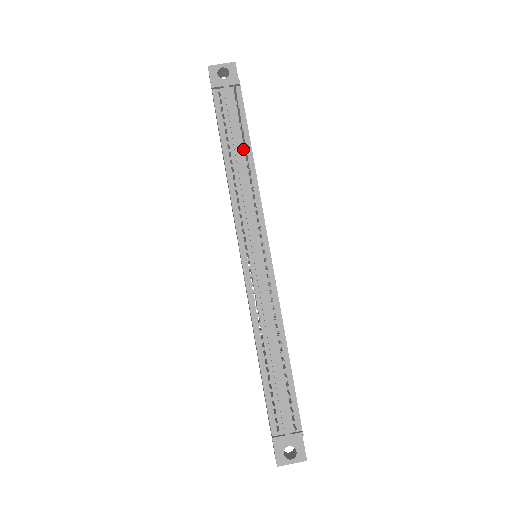
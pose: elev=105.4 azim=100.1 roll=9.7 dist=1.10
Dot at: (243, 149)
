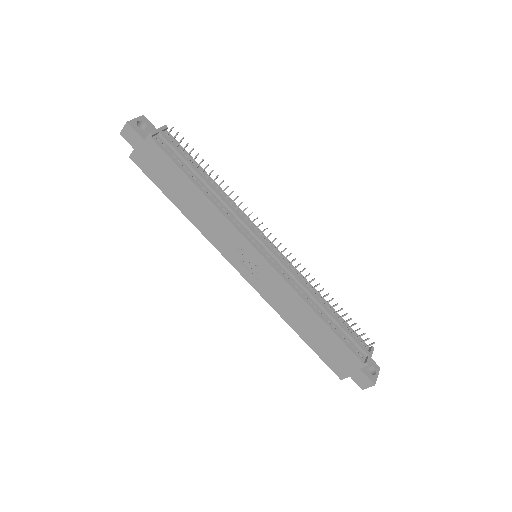
Dot at: (204, 176)
